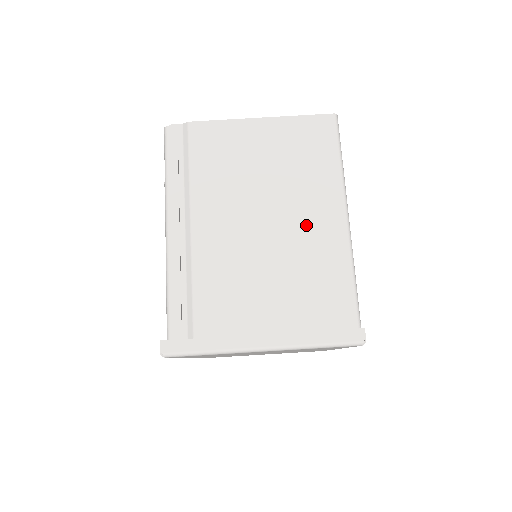
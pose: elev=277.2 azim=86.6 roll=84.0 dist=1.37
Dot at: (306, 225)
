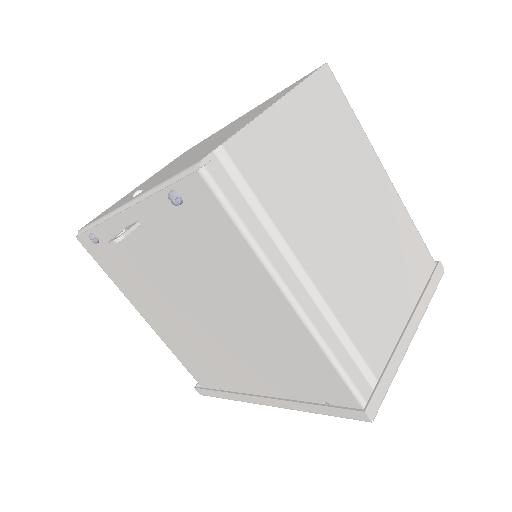
Dot at: (373, 202)
